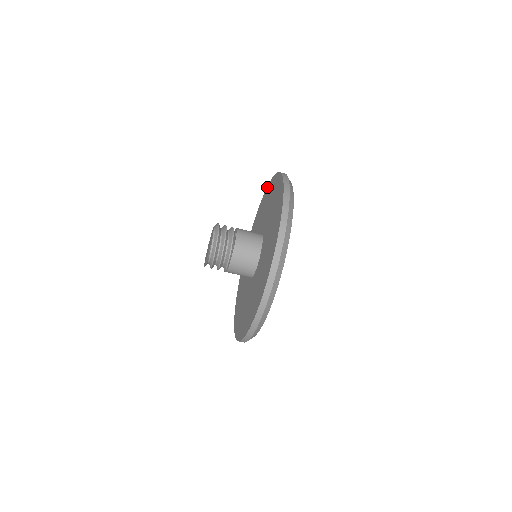
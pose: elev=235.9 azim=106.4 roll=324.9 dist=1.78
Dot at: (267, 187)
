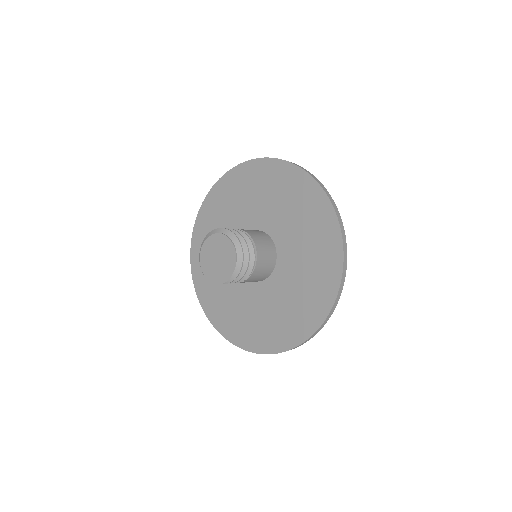
Dot at: (228, 173)
